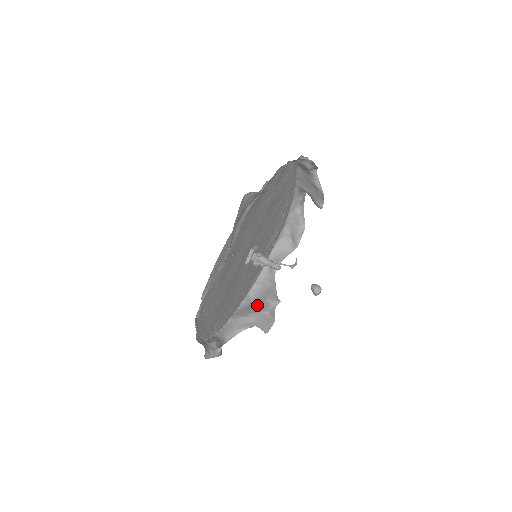
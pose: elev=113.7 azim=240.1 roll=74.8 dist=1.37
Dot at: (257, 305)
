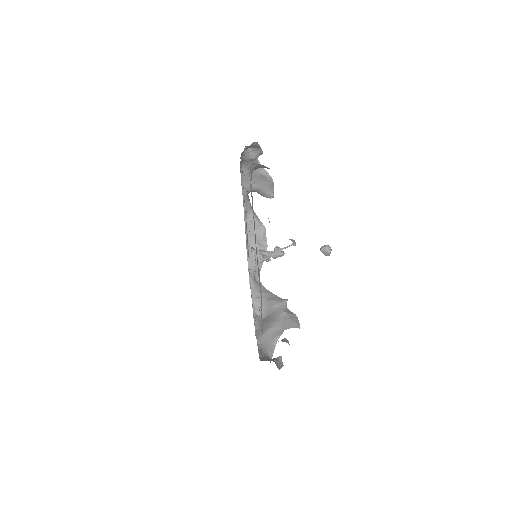
Dot at: (270, 316)
